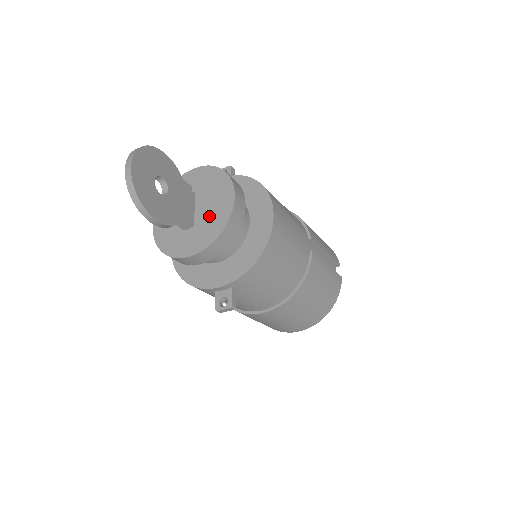
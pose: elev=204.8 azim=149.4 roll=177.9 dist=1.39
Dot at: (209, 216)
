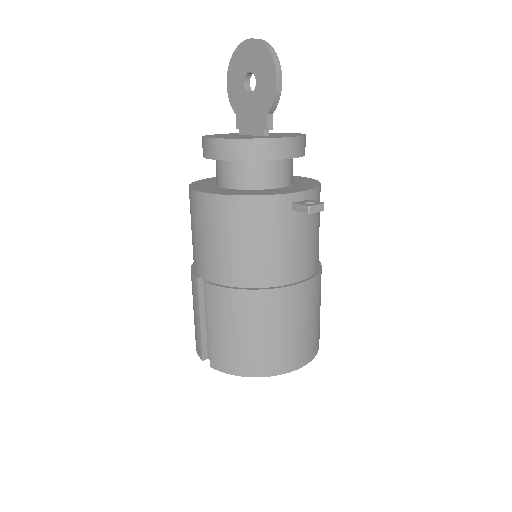
Dot at: (280, 134)
